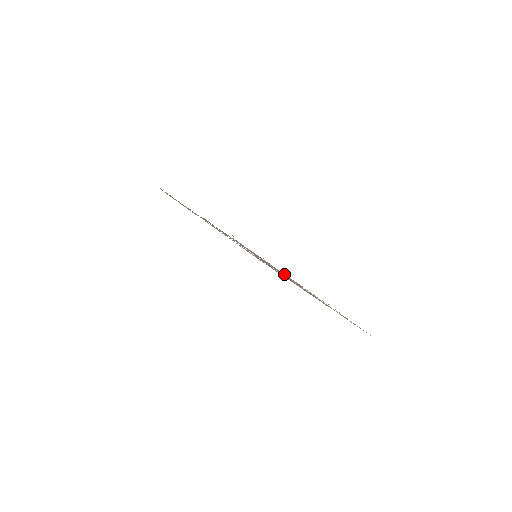
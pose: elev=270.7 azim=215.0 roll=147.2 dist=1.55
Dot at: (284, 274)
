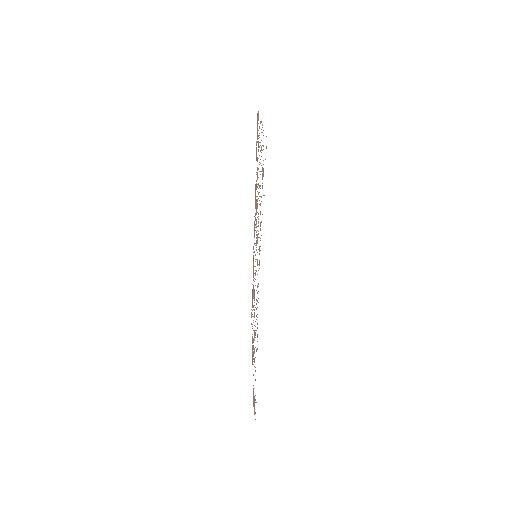
Dot at: occluded
